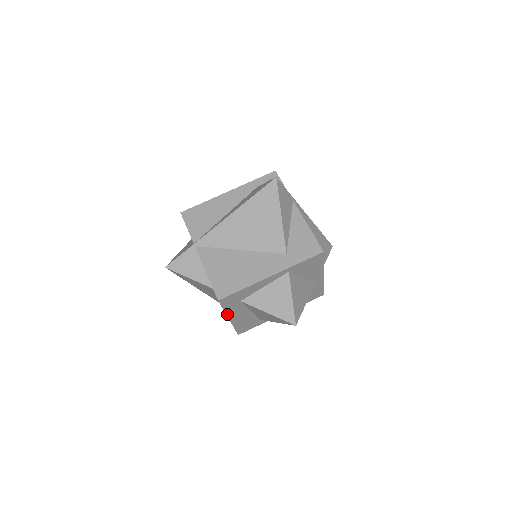
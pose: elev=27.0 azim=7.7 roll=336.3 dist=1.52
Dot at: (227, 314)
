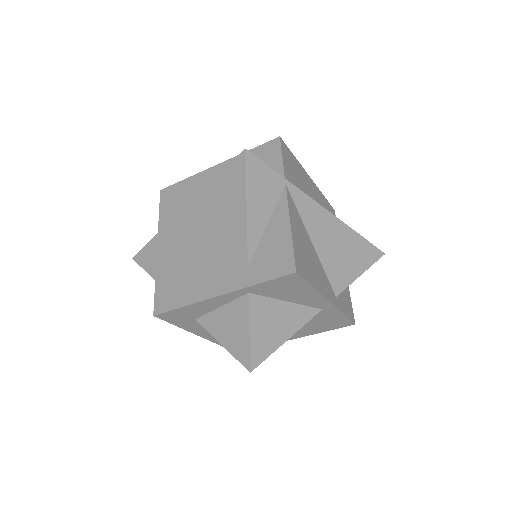
Dot at: (190, 331)
